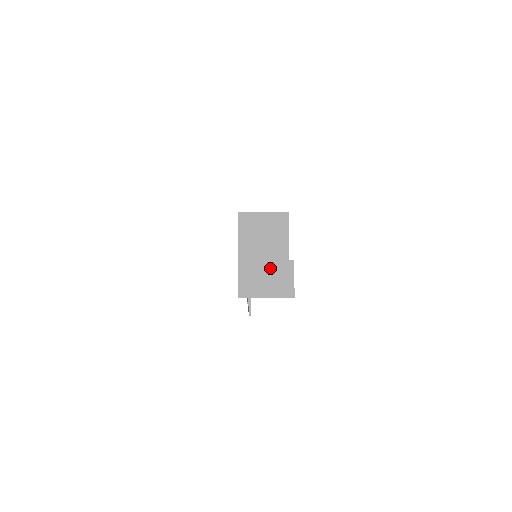
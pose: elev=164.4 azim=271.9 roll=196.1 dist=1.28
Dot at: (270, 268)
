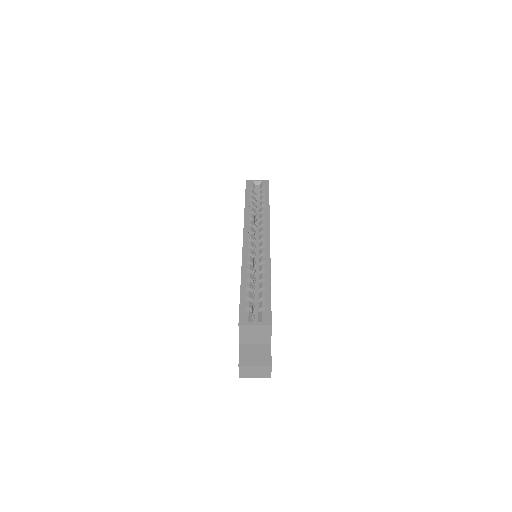
Dot at: (257, 369)
